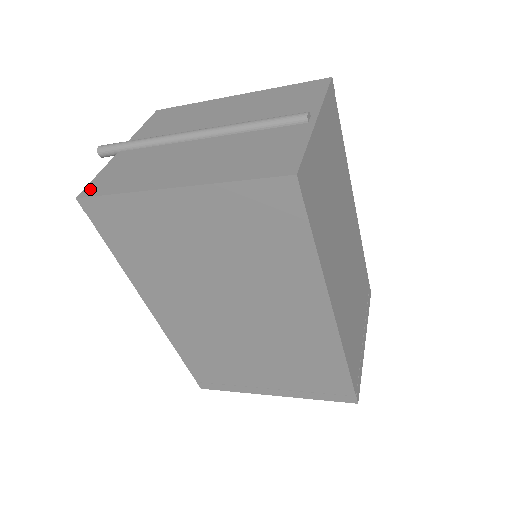
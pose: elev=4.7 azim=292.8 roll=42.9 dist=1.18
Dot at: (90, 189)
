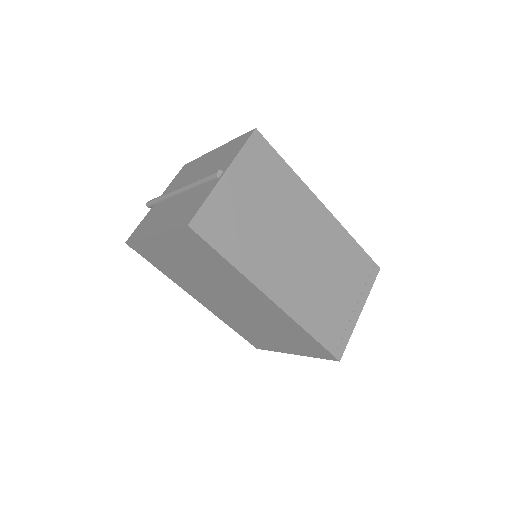
Dot at: (131, 236)
